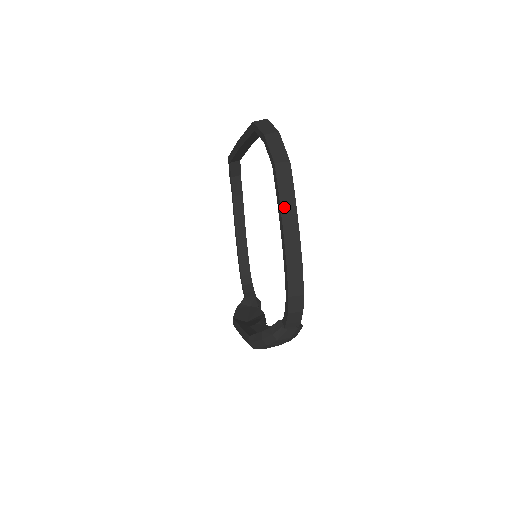
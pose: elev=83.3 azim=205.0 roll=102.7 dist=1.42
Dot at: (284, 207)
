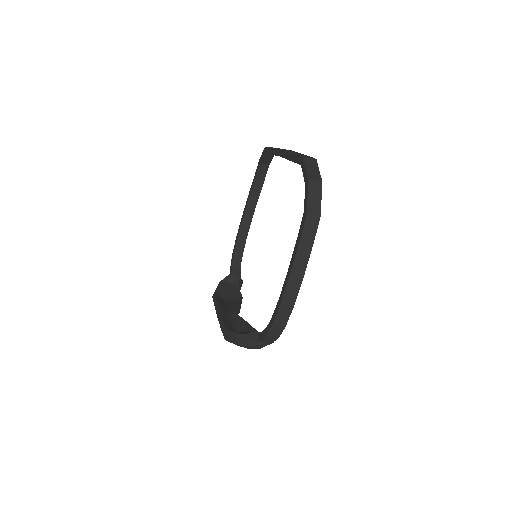
Dot at: (299, 253)
